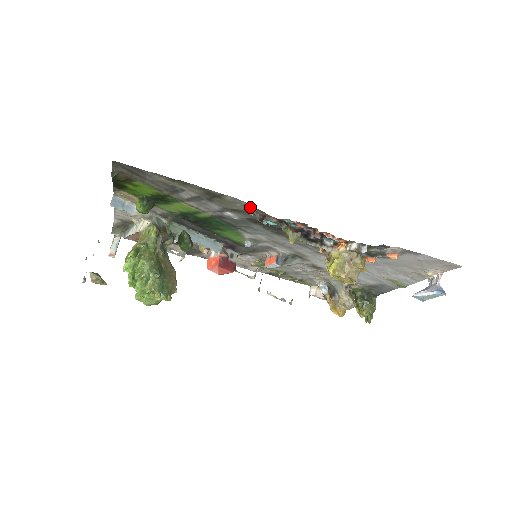
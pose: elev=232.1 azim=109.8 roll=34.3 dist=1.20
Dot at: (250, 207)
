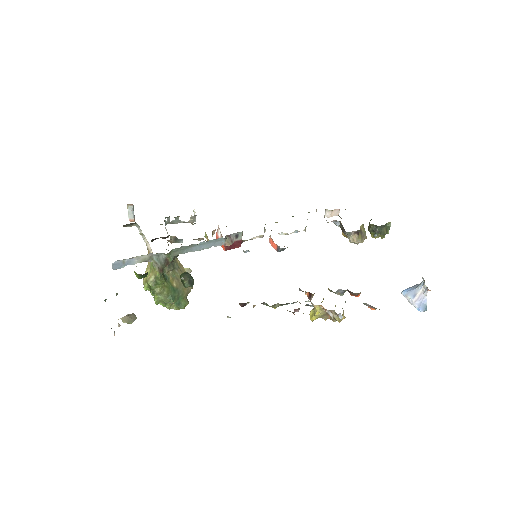
Dot at: occluded
